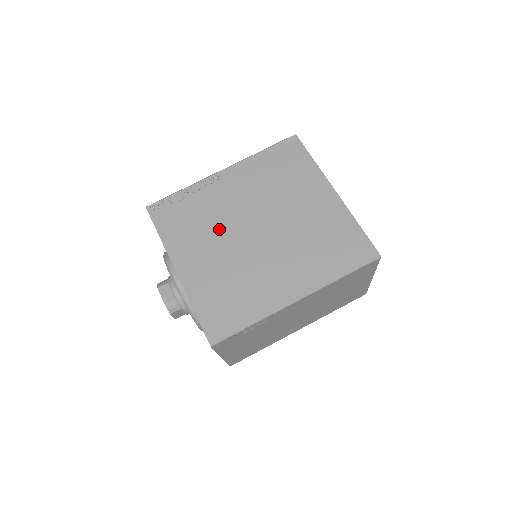
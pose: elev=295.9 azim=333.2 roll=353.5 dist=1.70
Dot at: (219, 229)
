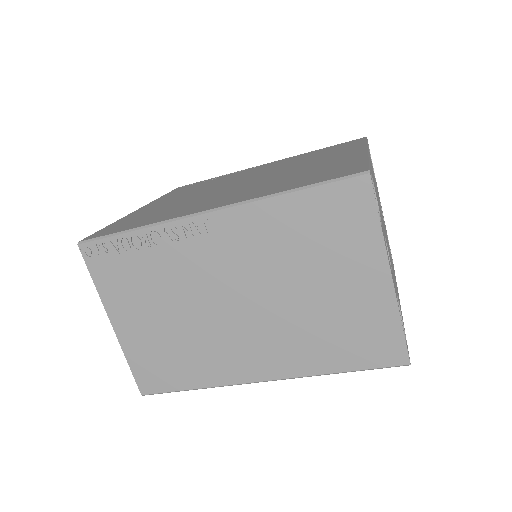
Dot at: (212, 186)
